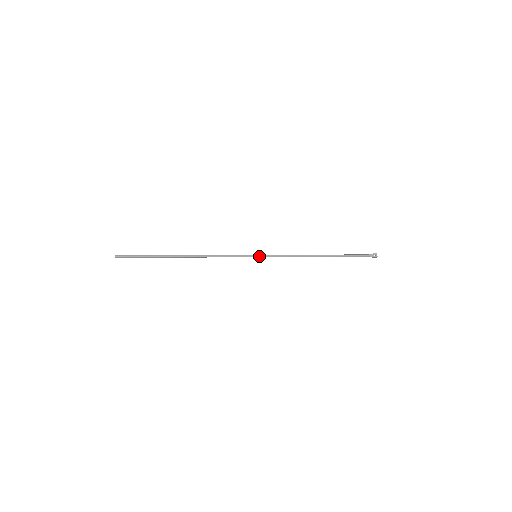
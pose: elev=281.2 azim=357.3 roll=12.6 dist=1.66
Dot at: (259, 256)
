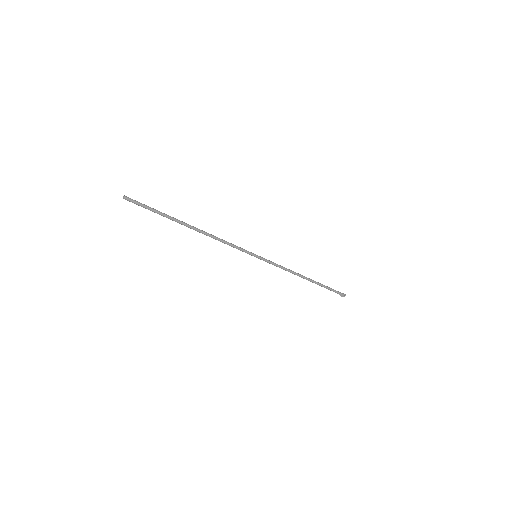
Dot at: (258, 258)
